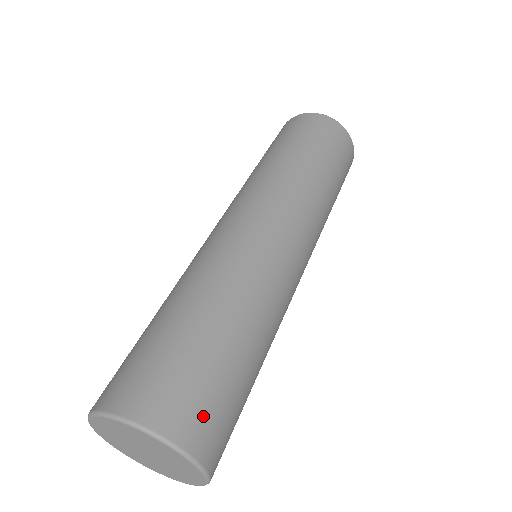
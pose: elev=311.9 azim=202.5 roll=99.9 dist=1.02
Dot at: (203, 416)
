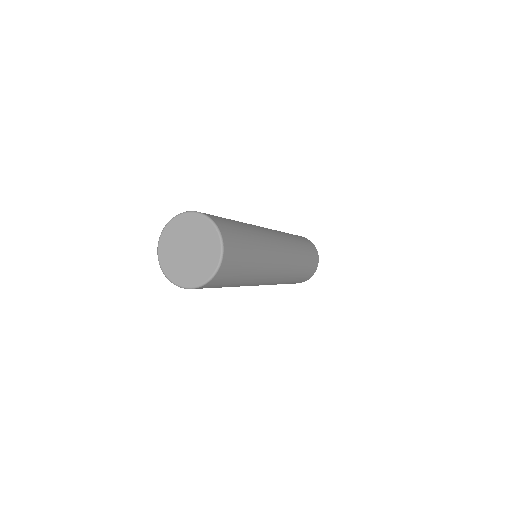
Dot at: (220, 220)
